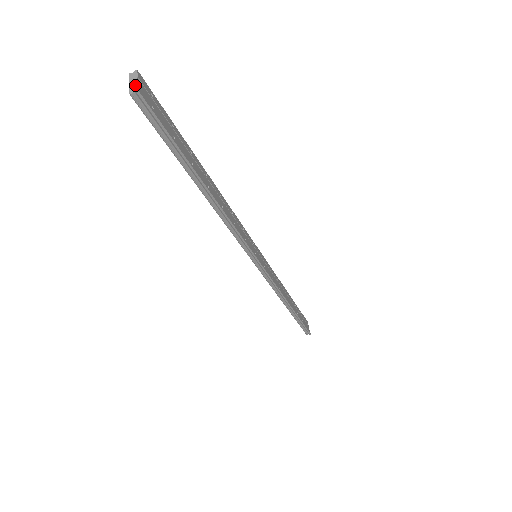
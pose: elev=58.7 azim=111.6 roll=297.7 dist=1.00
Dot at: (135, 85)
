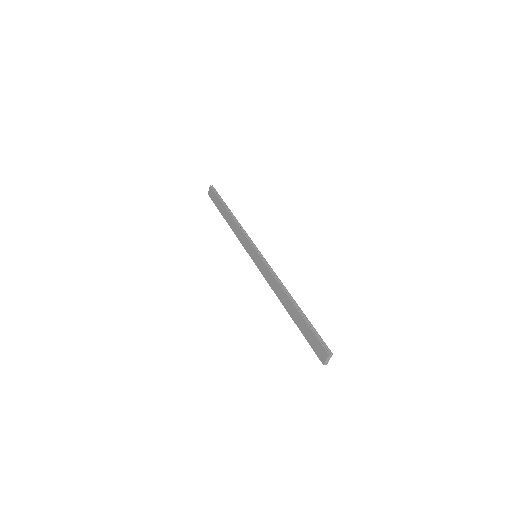
Dot at: occluded
